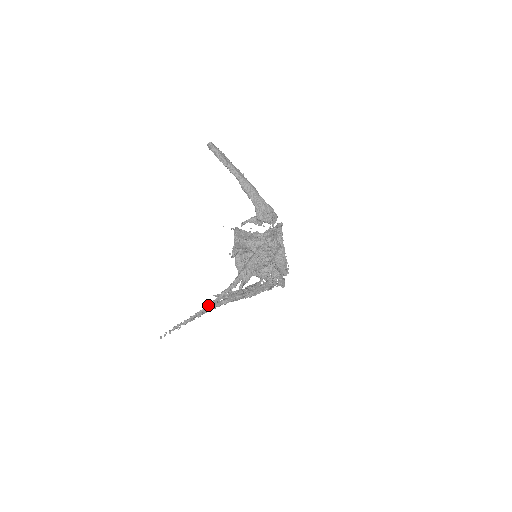
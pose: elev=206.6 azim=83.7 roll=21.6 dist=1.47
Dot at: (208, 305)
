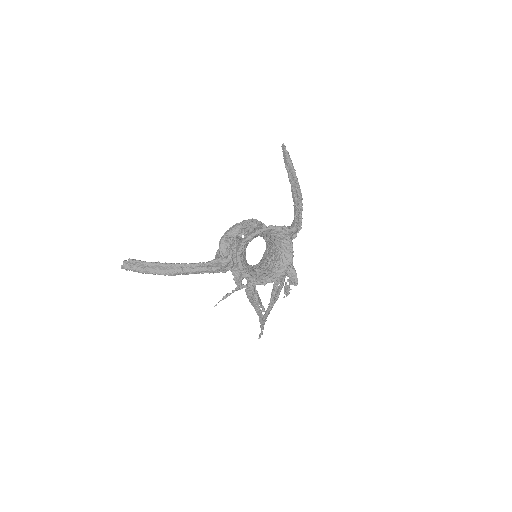
Dot at: (261, 327)
